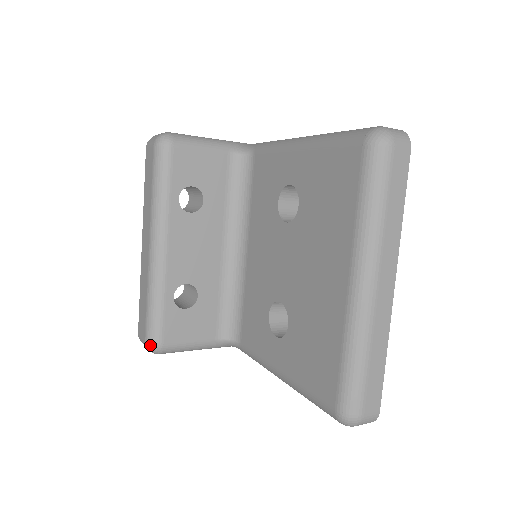
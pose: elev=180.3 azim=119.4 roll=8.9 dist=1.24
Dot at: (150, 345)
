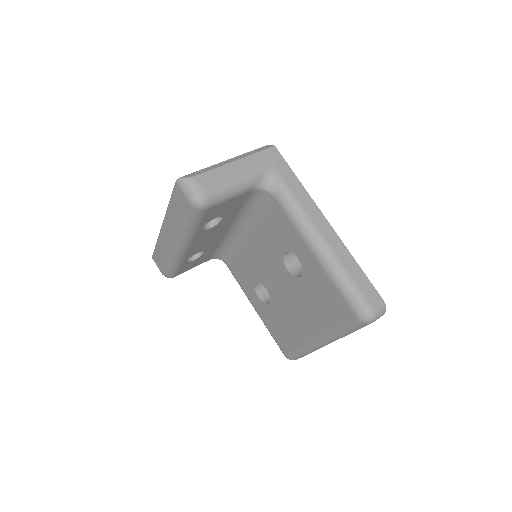
Dot at: occluded
